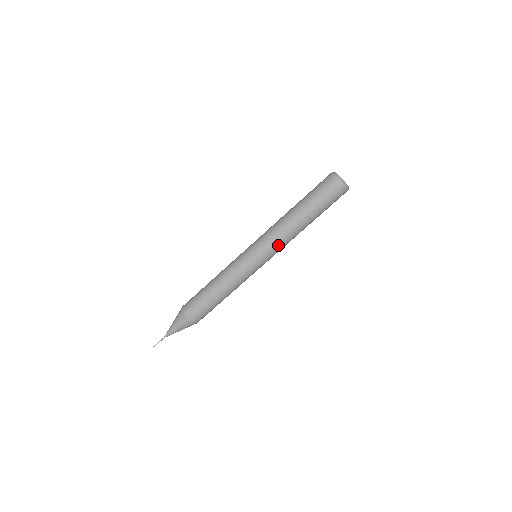
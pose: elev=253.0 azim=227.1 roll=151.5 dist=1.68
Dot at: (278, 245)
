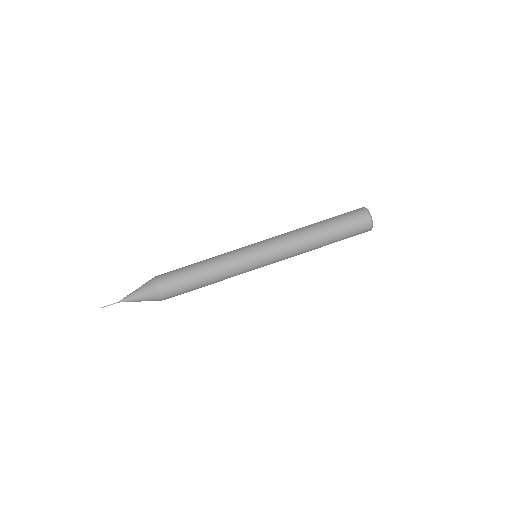
Dot at: (281, 242)
